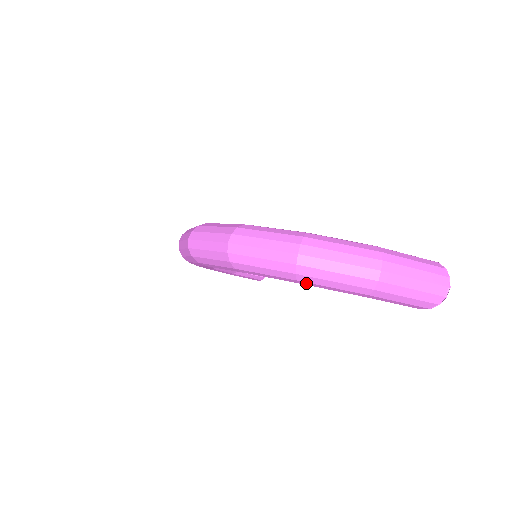
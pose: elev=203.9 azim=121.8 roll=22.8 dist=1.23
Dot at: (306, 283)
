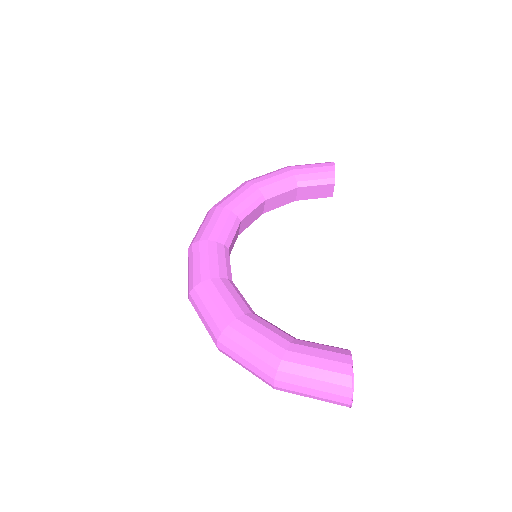
Dot at: occluded
